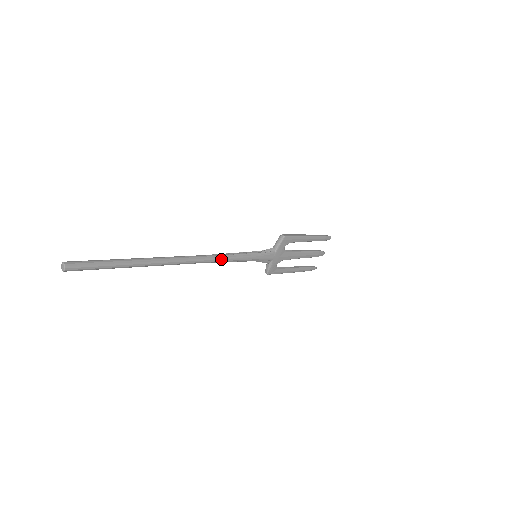
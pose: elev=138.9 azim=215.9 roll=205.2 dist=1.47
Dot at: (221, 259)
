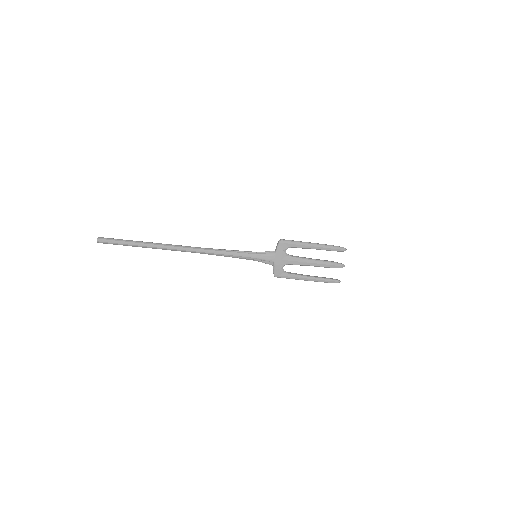
Dot at: (217, 252)
